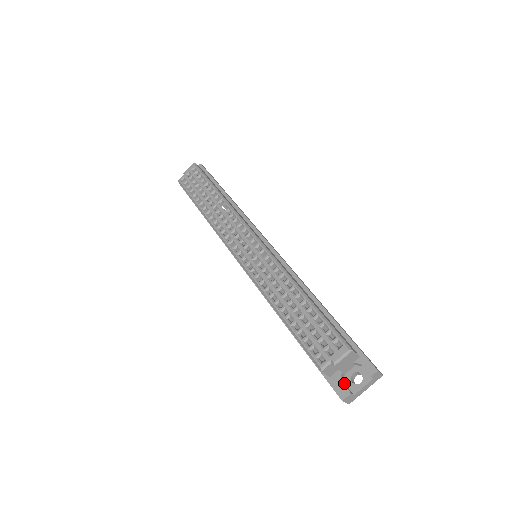
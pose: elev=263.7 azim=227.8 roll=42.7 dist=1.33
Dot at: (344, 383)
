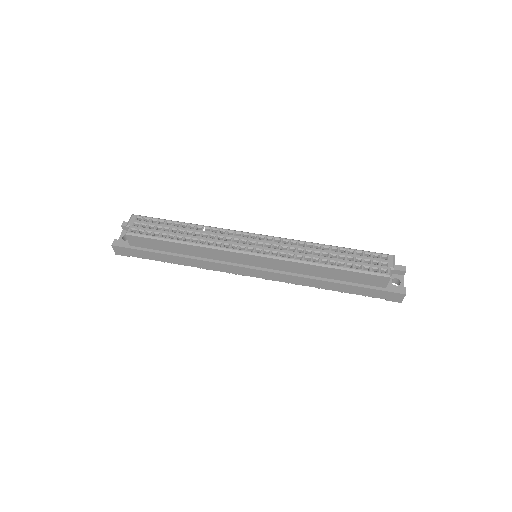
Dot at: occluded
